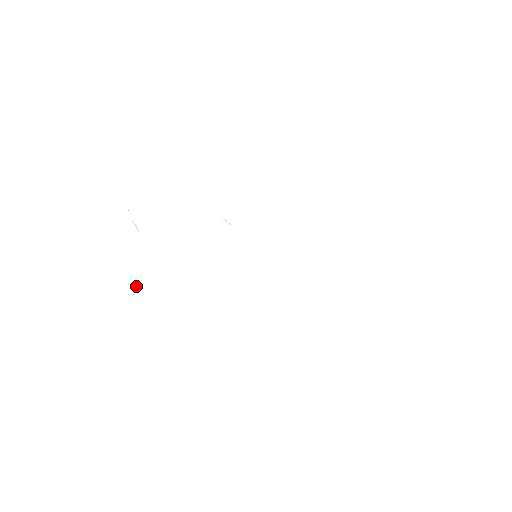
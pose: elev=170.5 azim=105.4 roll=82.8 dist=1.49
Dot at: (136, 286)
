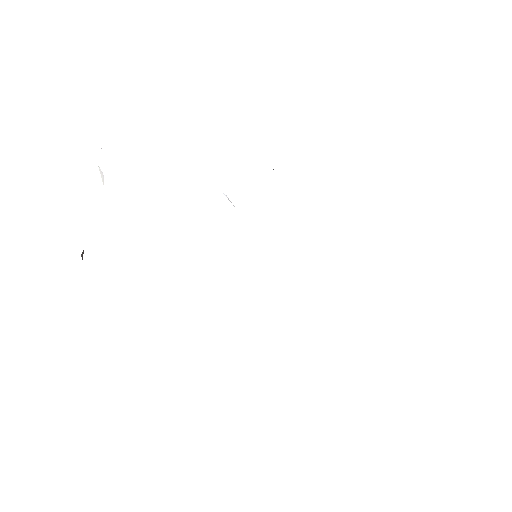
Dot at: (82, 257)
